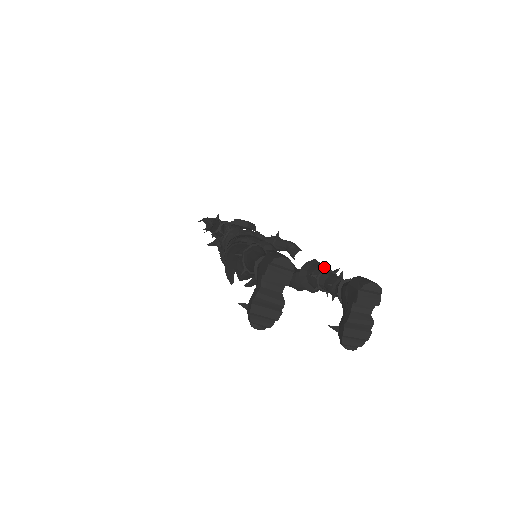
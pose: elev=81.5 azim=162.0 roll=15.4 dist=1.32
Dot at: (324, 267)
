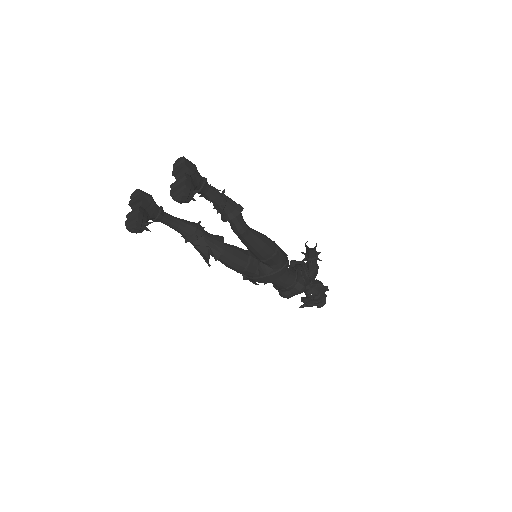
Dot at: occluded
